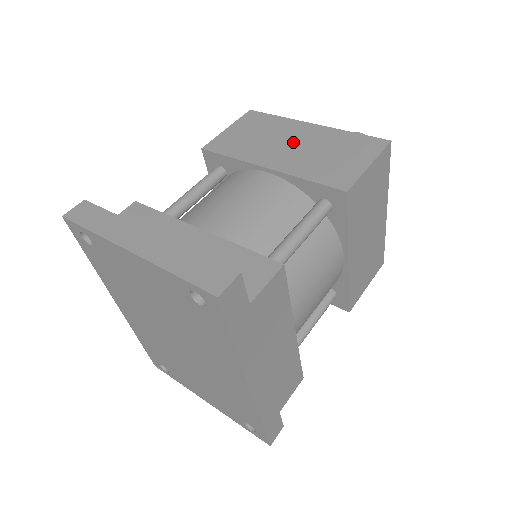
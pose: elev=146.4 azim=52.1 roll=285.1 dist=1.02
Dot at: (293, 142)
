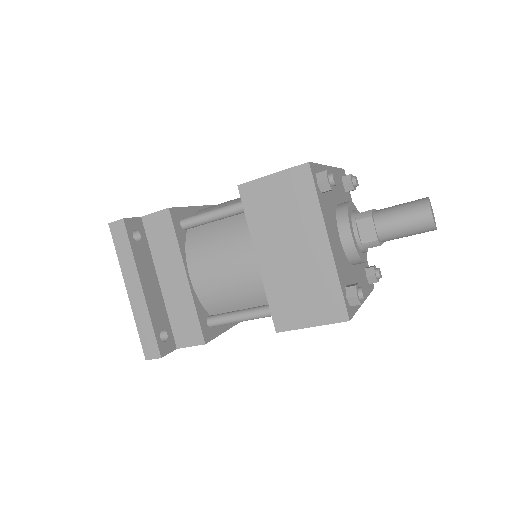
Dot at: (295, 249)
